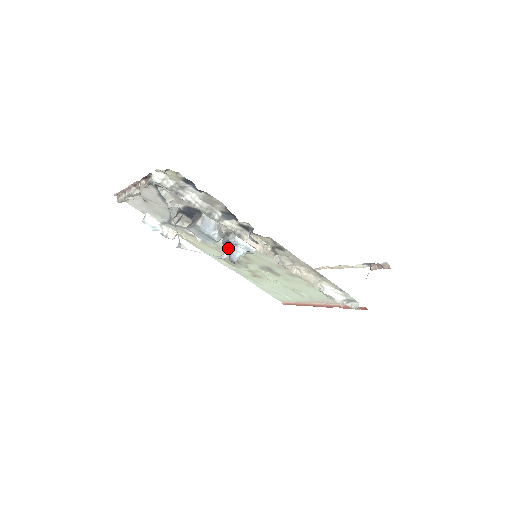
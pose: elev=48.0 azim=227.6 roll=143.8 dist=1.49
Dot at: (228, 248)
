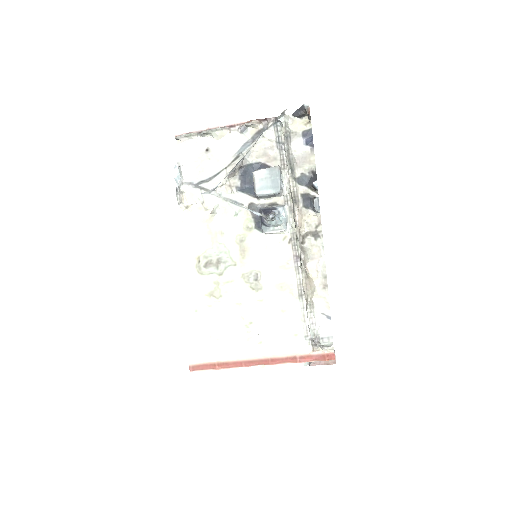
Dot at: (271, 209)
